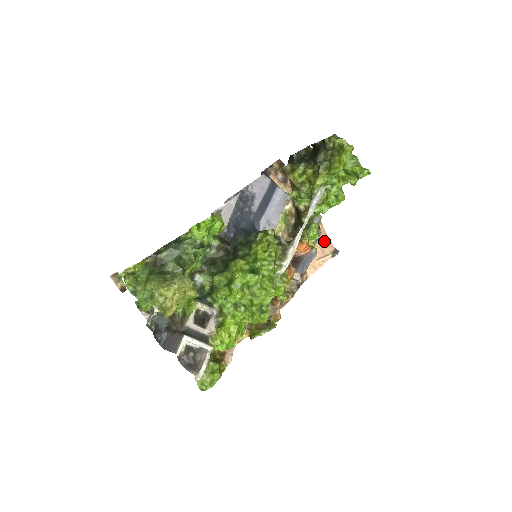
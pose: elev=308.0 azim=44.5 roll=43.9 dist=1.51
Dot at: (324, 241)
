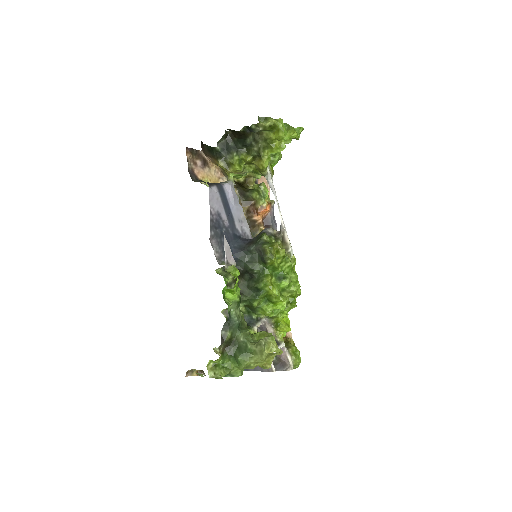
Dot at: (258, 180)
